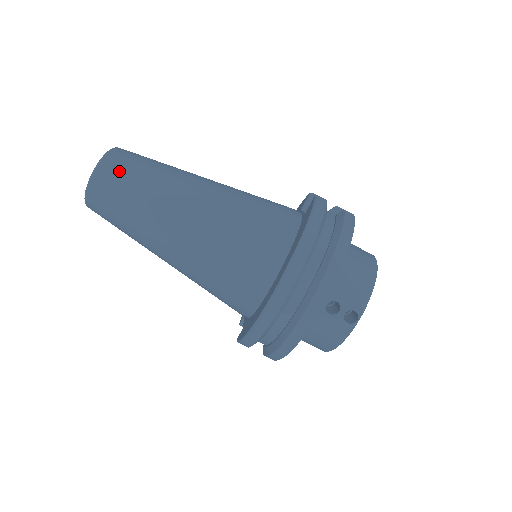
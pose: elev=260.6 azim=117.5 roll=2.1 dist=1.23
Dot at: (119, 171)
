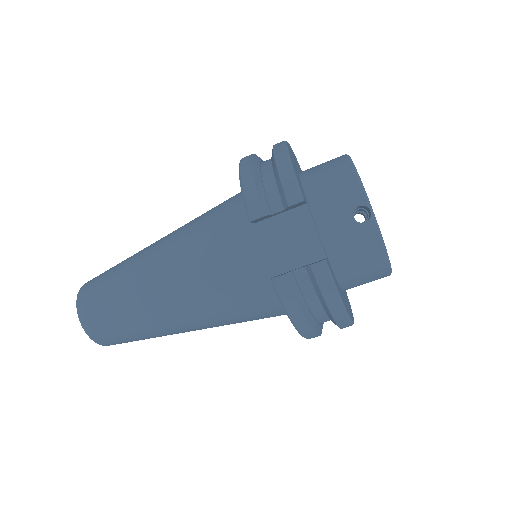
Dot at: (117, 342)
